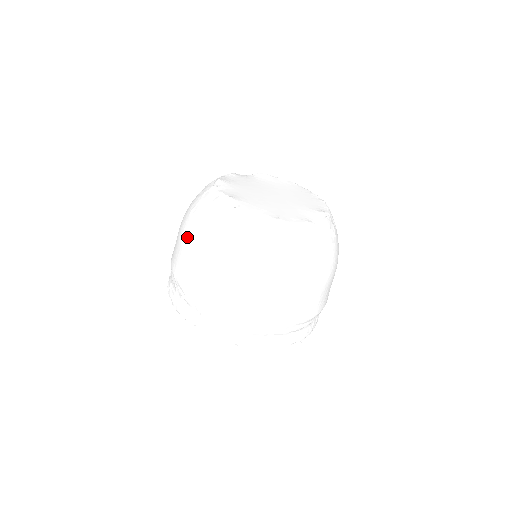
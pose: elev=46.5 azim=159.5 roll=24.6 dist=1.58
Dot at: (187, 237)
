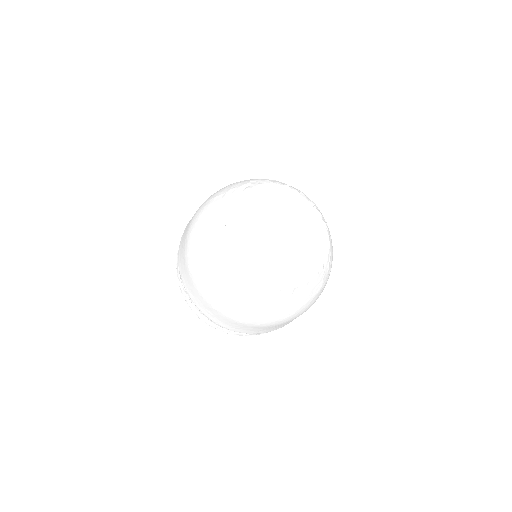
Dot at: (199, 209)
